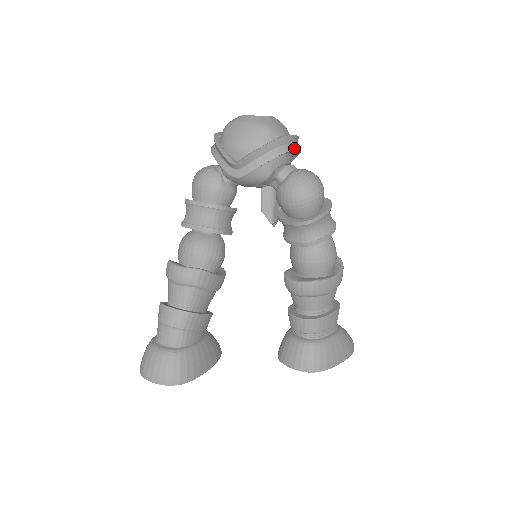
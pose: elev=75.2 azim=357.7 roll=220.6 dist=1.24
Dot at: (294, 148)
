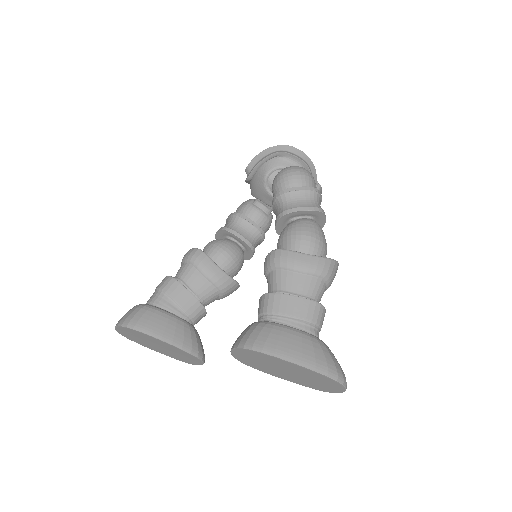
Dot at: (293, 154)
